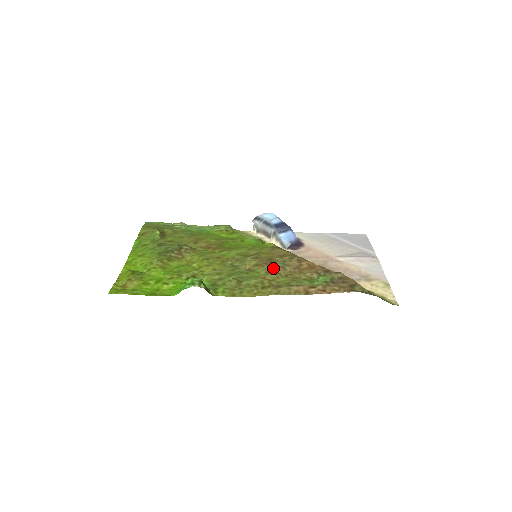
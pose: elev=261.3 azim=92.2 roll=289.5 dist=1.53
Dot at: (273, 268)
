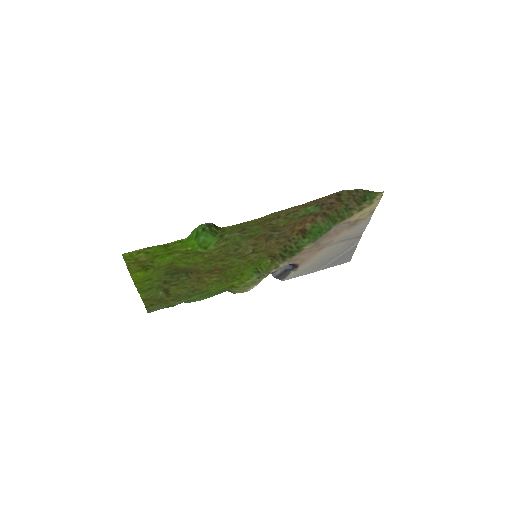
Dot at: (271, 230)
